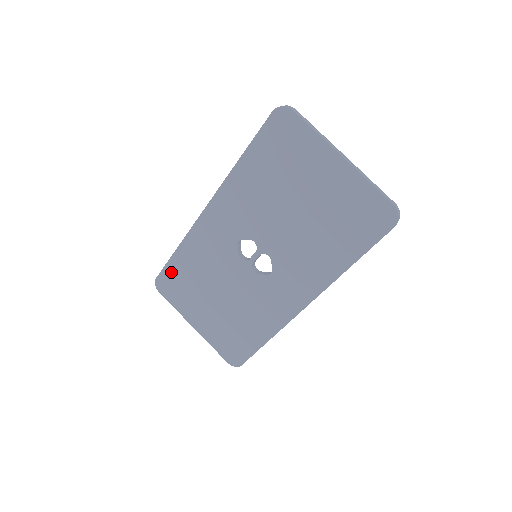
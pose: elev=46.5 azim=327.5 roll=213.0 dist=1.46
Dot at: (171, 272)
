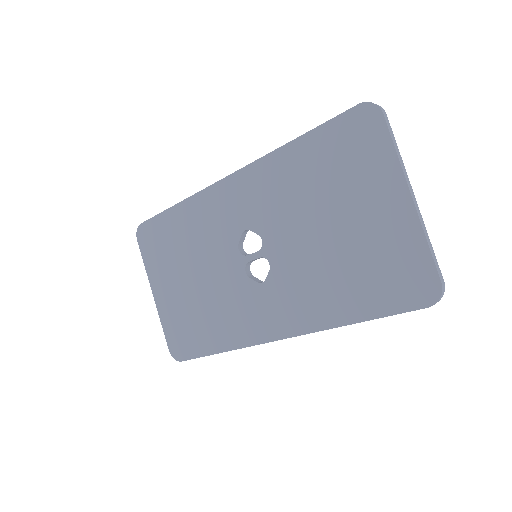
Dot at: (159, 225)
